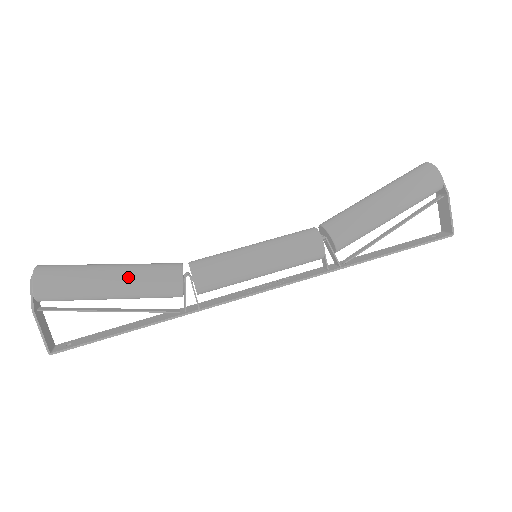
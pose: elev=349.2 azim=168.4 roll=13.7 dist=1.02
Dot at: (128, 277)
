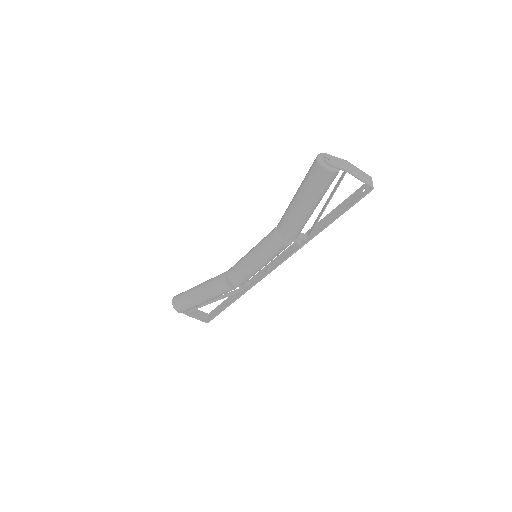
Dot at: (206, 295)
